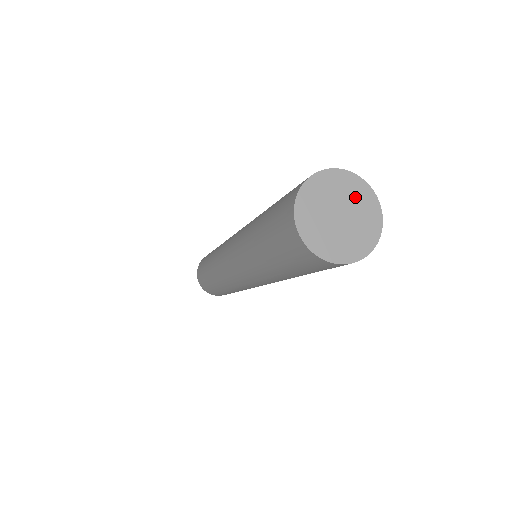
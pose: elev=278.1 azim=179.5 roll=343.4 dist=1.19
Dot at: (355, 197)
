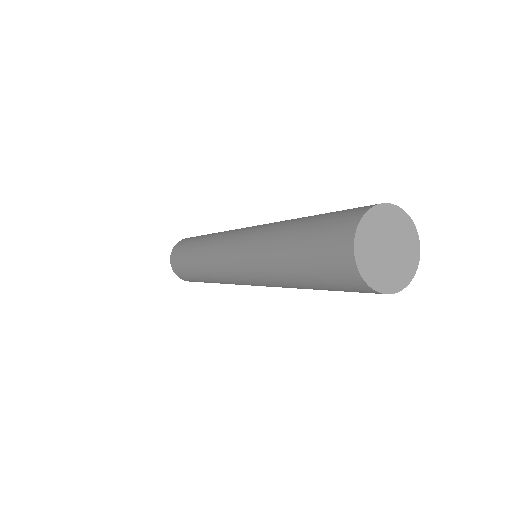
Dot at: (404, 235)
